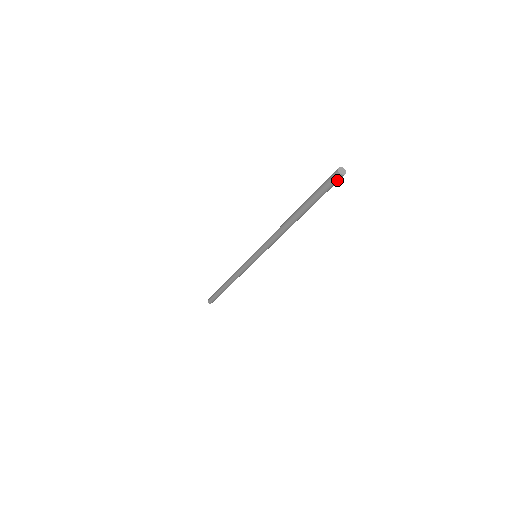
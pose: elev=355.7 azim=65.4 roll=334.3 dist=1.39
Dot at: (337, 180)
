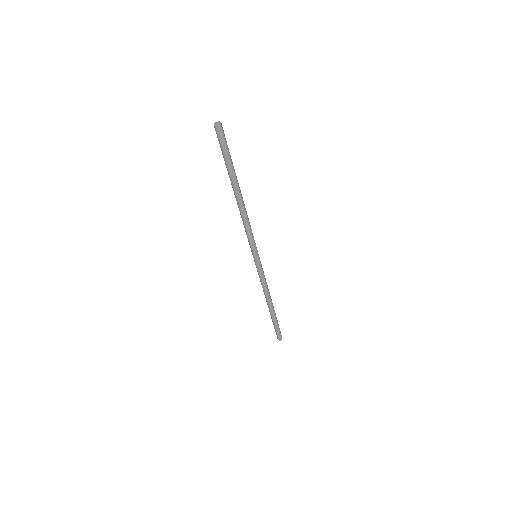
Dot at: (219, 133)
